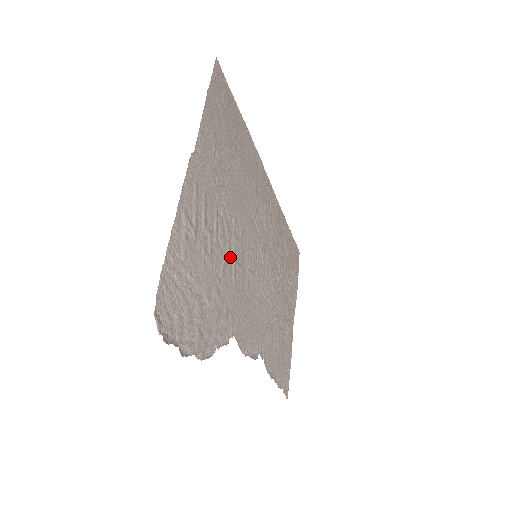
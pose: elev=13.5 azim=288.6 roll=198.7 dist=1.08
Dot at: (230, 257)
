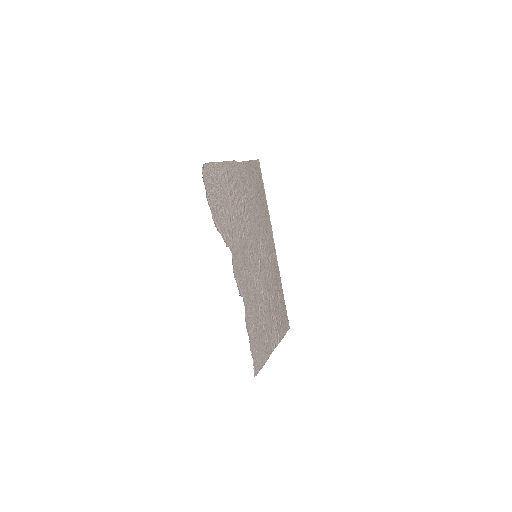
Dot at: (241, 224)
